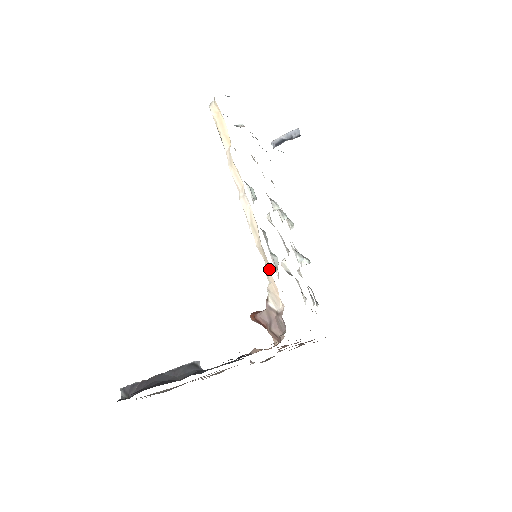
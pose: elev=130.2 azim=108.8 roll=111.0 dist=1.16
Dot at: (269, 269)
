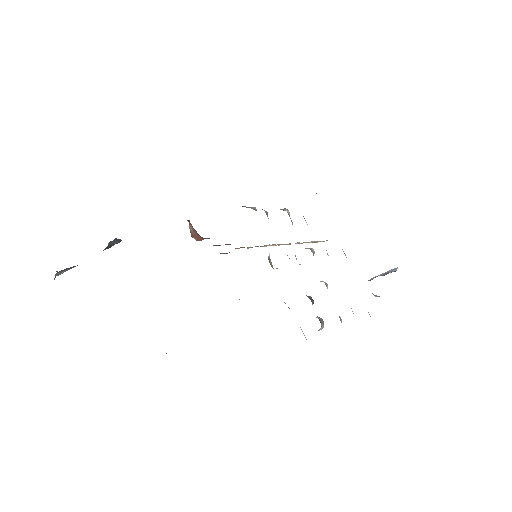
Dot at: occluded
